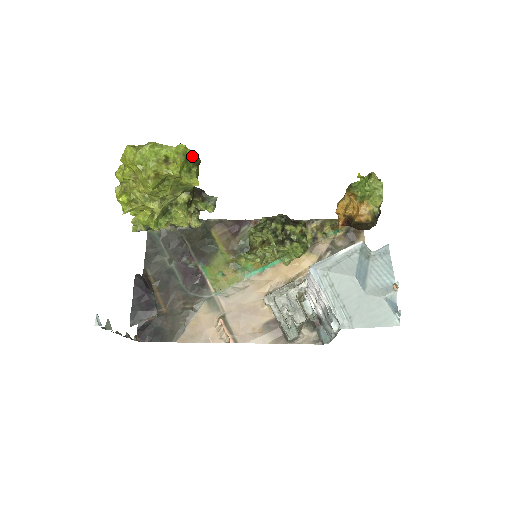
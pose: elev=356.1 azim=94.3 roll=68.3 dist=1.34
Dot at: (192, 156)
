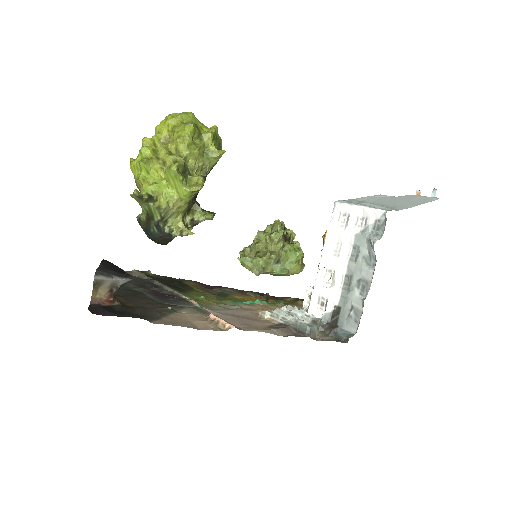
Dot at: (219, 142)
